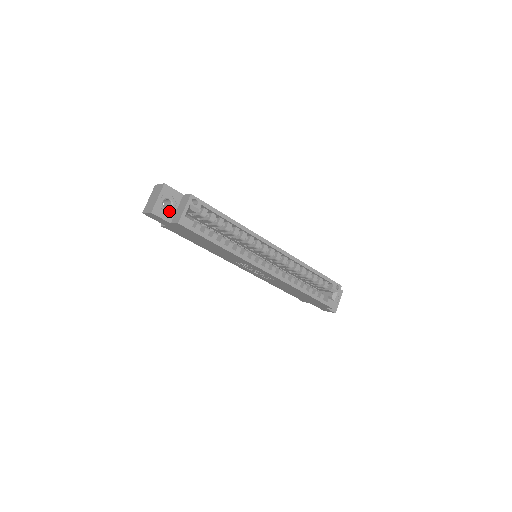
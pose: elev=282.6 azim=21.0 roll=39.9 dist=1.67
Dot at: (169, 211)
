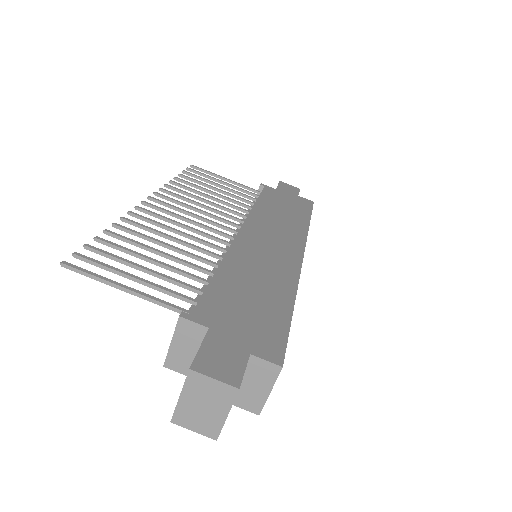
Dot at: occluded
